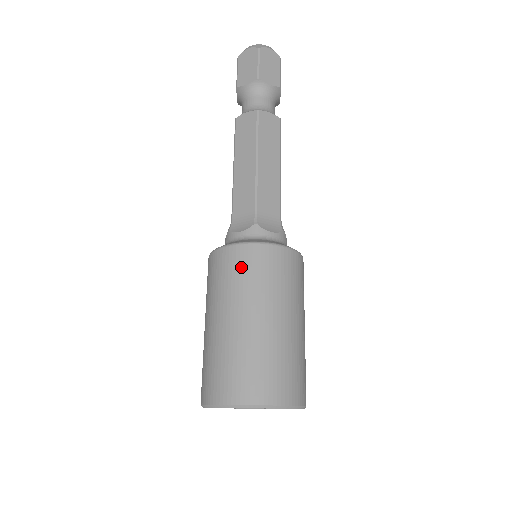
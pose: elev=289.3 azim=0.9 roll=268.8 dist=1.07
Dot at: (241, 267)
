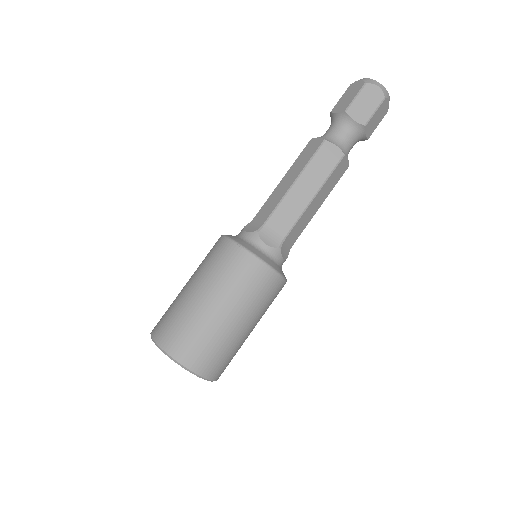
Dot at: (254, 281)
